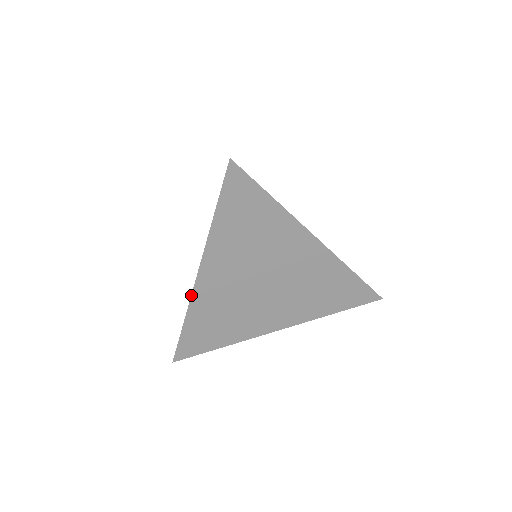
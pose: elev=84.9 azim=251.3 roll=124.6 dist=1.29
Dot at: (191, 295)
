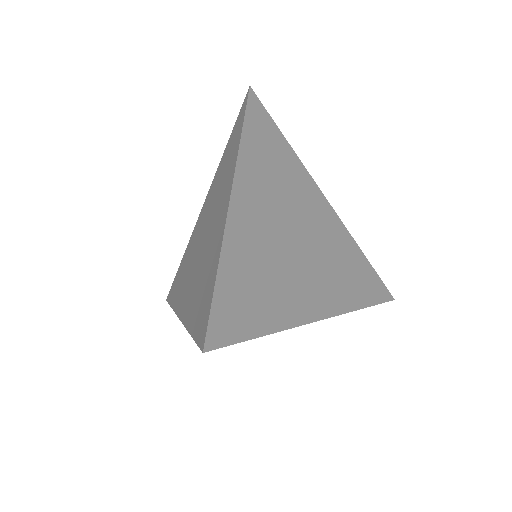
Dot at: (175, 313)
